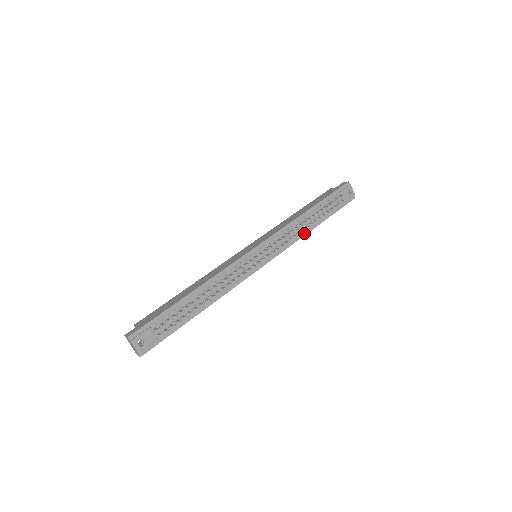
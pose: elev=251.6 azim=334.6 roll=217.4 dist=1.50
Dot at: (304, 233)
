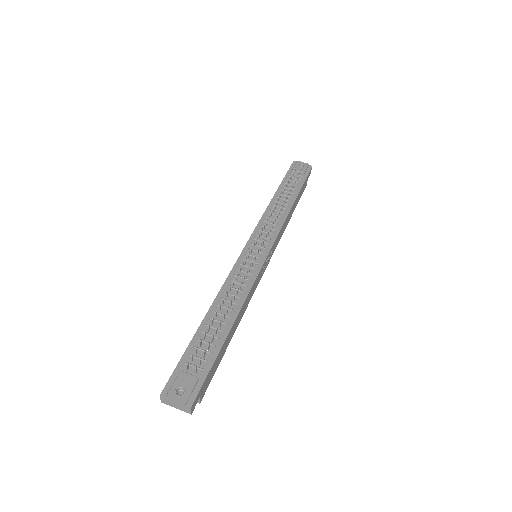
Dot at: (286, 212)
